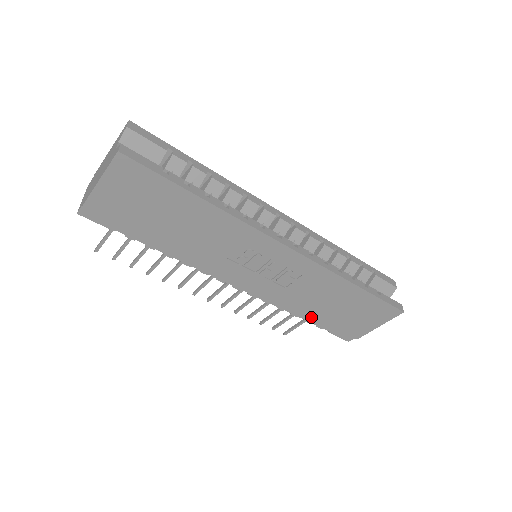
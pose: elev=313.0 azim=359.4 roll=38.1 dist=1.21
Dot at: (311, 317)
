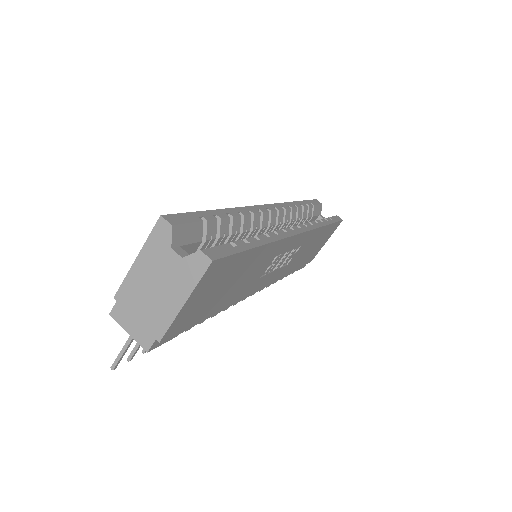
Dot at: occluded
